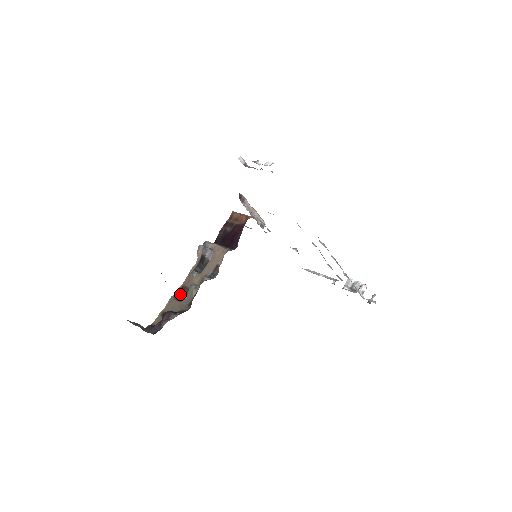
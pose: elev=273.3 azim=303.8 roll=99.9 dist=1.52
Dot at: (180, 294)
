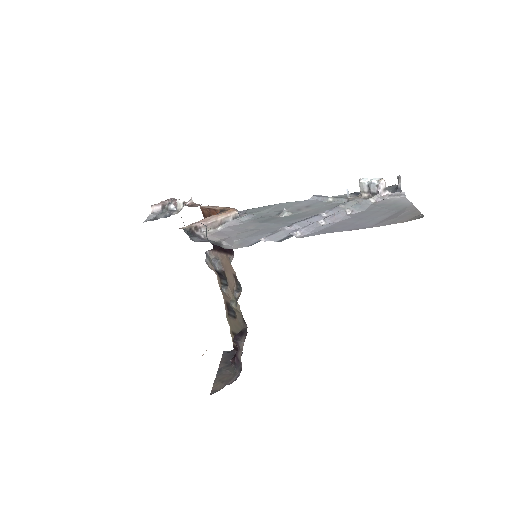
Dot at: (230, 311)
